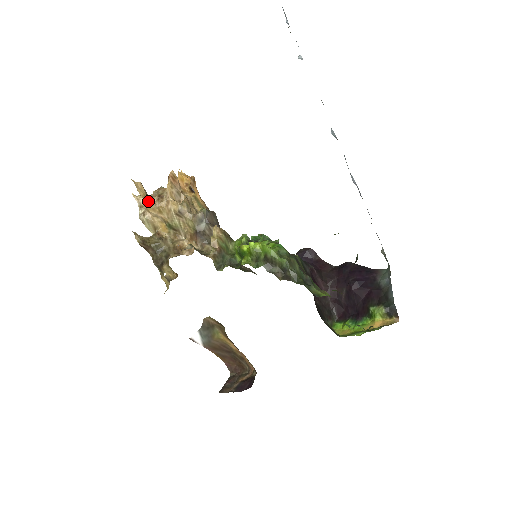
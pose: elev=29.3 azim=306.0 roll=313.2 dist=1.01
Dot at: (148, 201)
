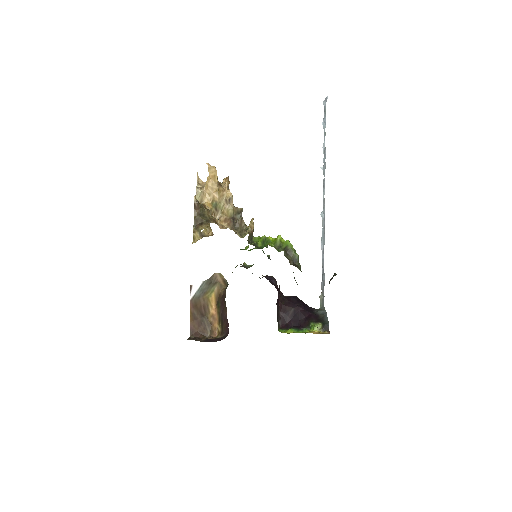
Dot at: (213, 181)
